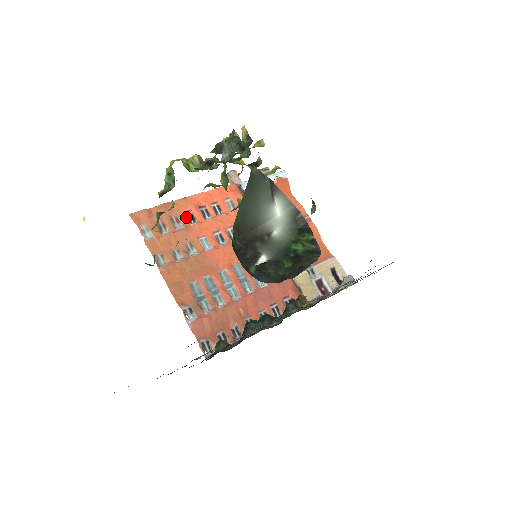
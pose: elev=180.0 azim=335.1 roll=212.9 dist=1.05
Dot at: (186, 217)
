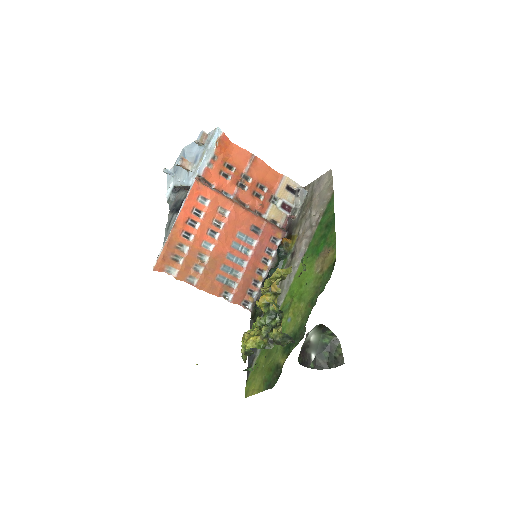
Dot at: (184, 238)
